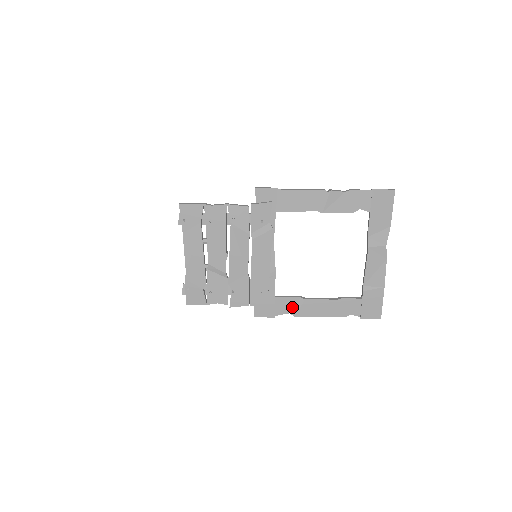
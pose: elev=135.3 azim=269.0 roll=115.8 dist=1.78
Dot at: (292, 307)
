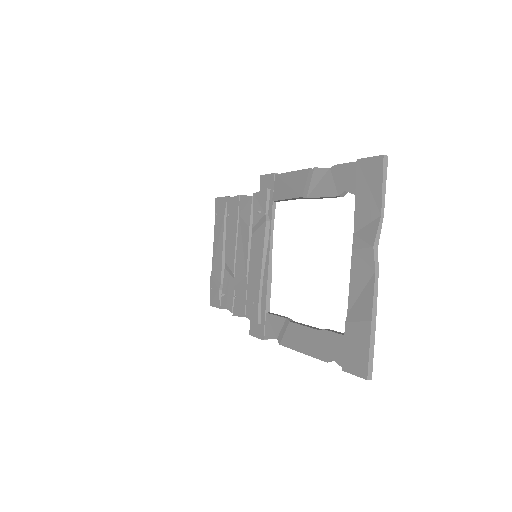
Dot at: (279, 330)
